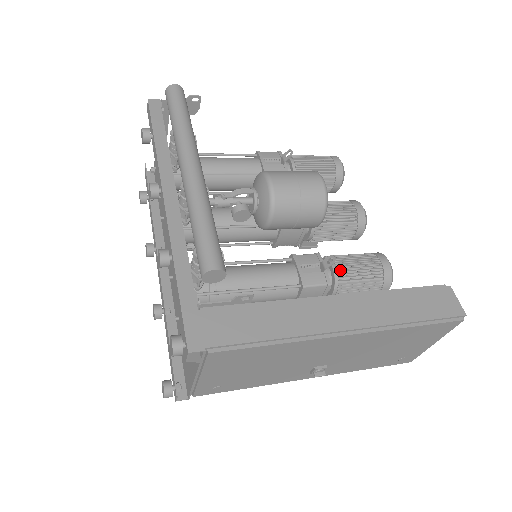
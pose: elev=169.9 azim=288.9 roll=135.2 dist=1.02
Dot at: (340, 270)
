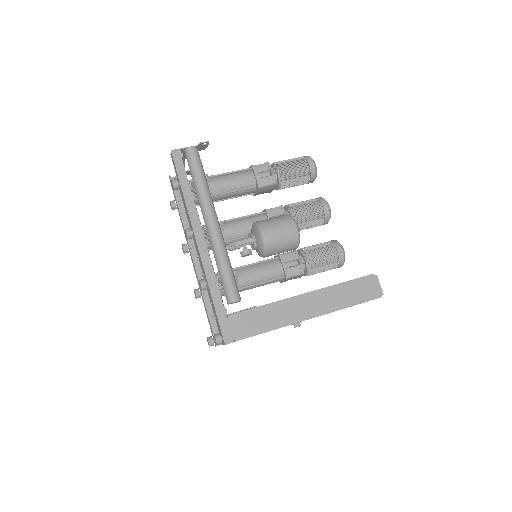
Dot at: (310, 263)
